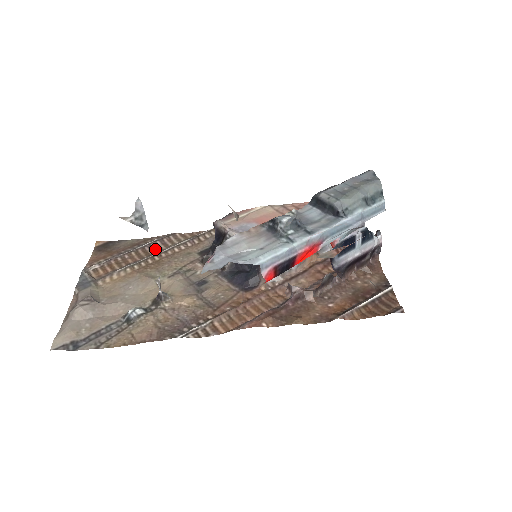
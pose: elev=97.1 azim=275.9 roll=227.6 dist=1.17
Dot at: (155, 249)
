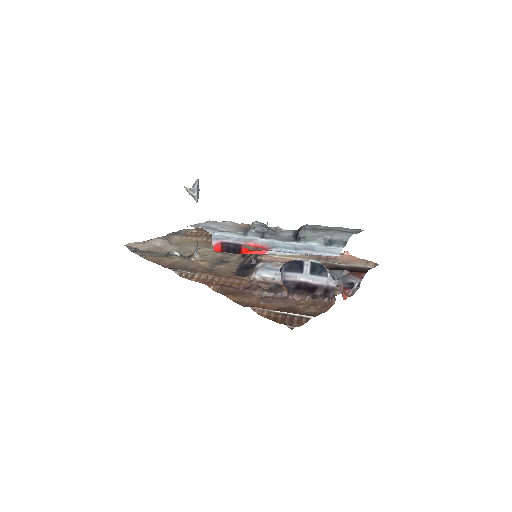
Dot at: occluded
